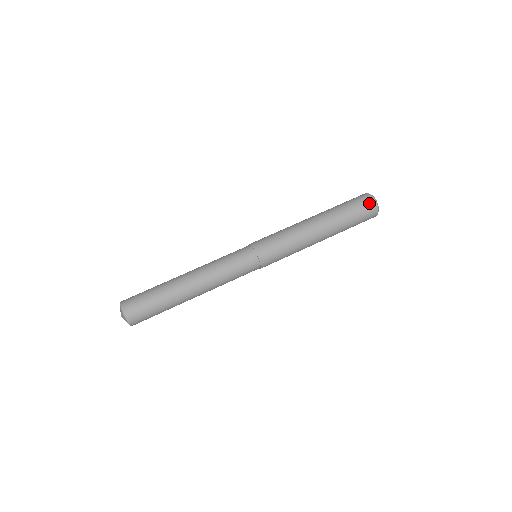
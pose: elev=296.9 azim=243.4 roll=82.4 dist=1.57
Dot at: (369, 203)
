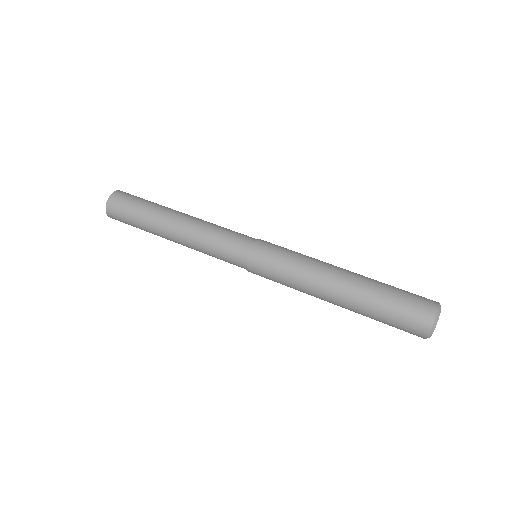
Dot at: (428, 300)
